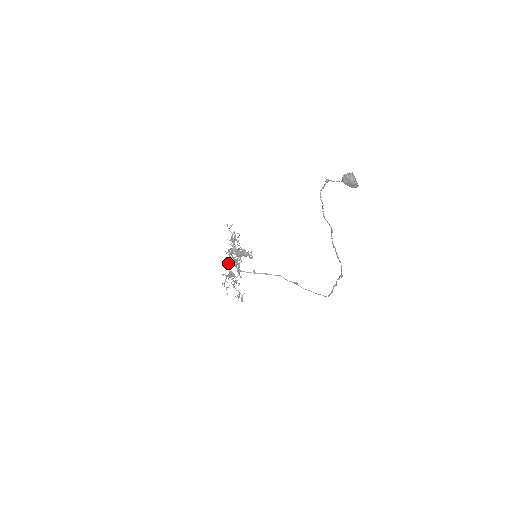
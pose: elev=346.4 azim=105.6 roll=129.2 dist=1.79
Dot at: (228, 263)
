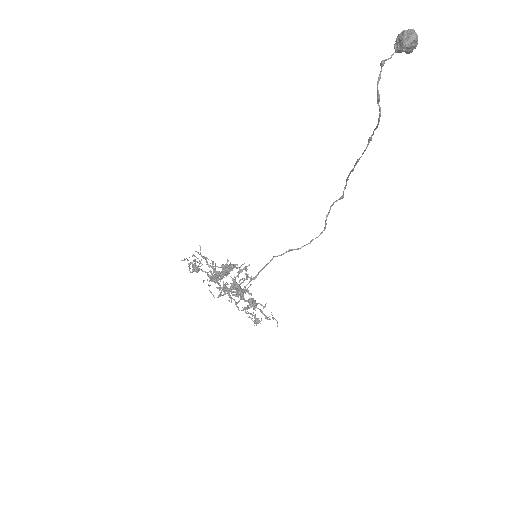
Dot at: (237, 294)
